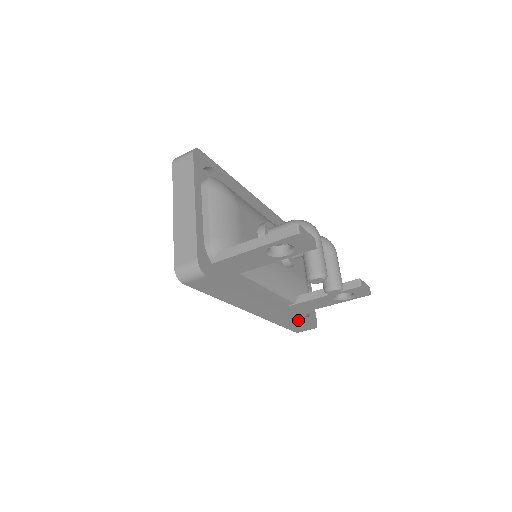
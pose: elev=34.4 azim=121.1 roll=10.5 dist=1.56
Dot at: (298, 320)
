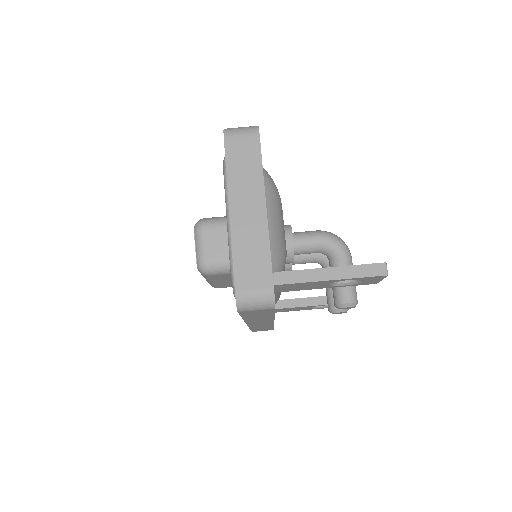
Dot at: occluded
